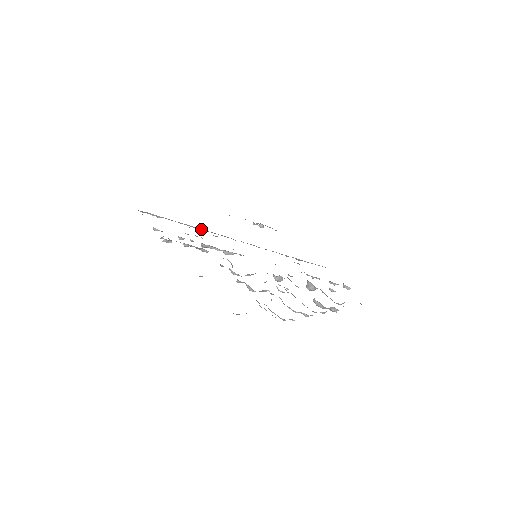
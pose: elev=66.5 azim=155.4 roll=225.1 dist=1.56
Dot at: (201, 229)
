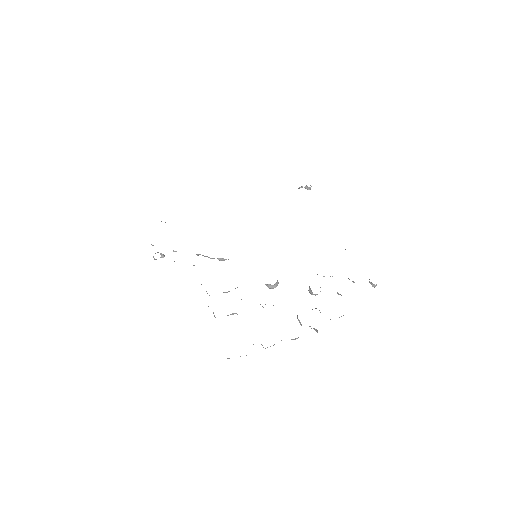
Dot at: occluded
